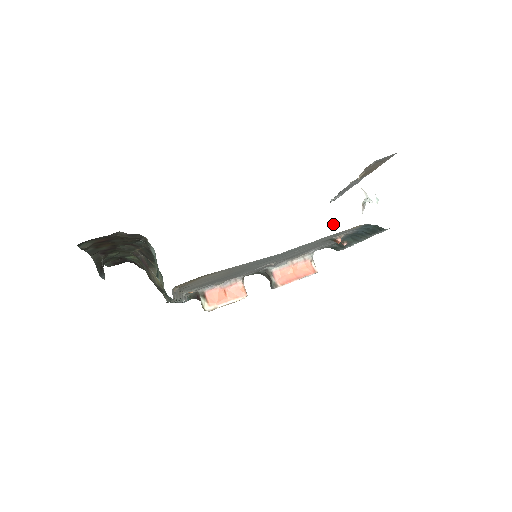
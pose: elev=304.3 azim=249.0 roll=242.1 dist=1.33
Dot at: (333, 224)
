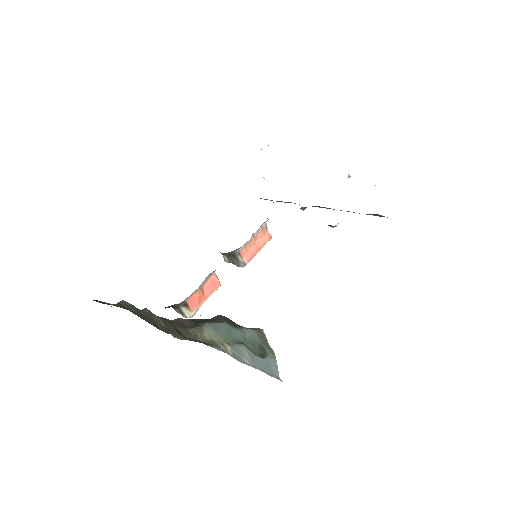
Dot at: occluded
